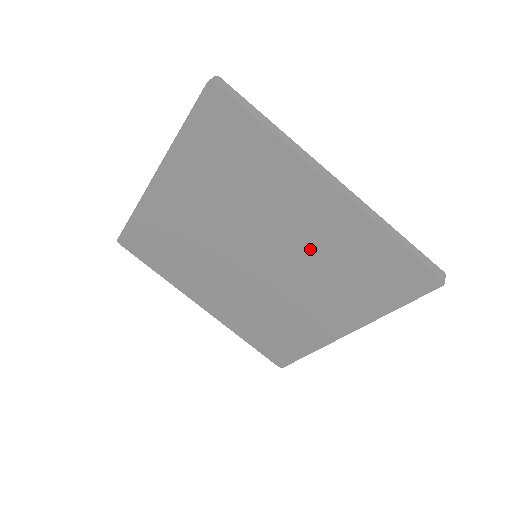
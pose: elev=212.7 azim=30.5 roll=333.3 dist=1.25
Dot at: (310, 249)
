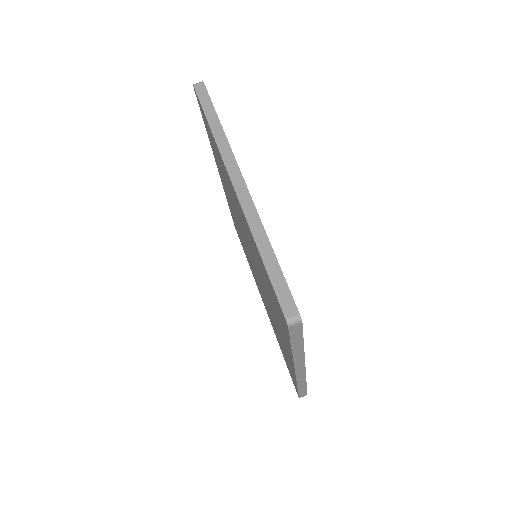
Dot at: (253, 253)
